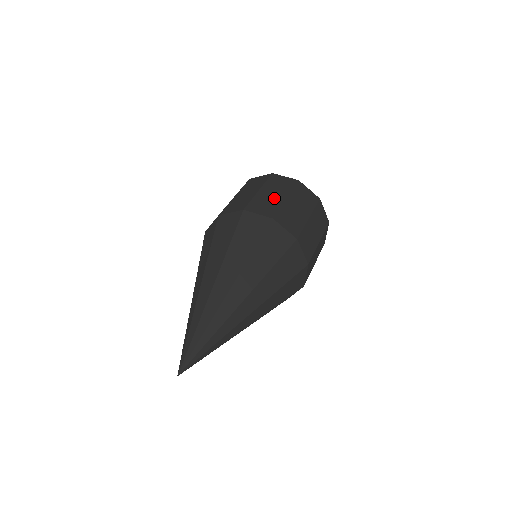
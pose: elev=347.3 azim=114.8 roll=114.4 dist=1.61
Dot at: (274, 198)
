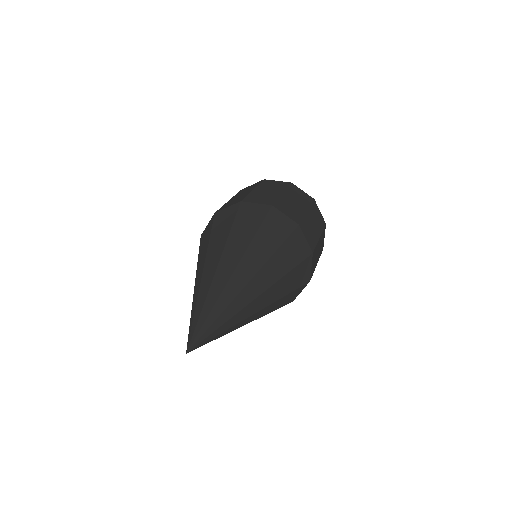
Dot at: (270, 193)
